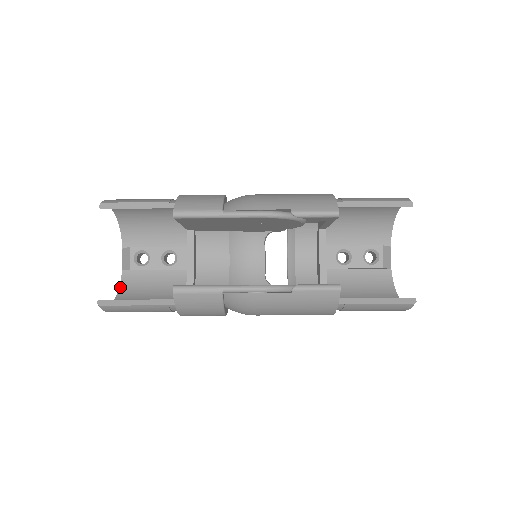
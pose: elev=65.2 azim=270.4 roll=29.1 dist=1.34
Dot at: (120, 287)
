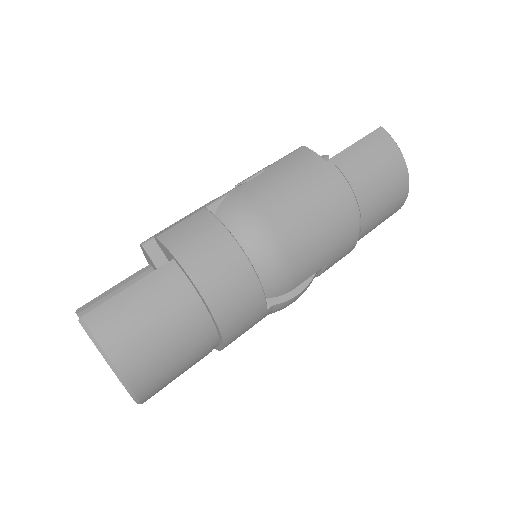
Dot at: occluded
